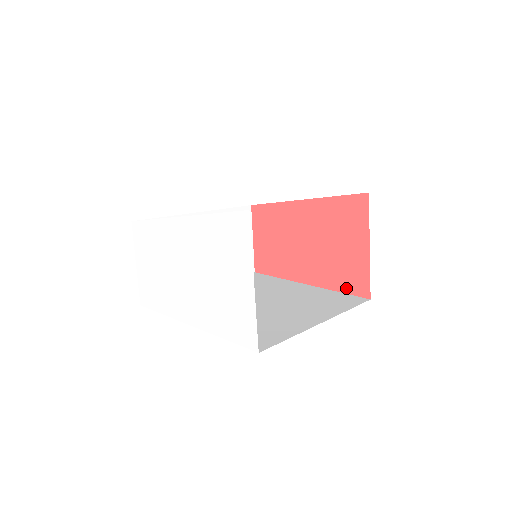
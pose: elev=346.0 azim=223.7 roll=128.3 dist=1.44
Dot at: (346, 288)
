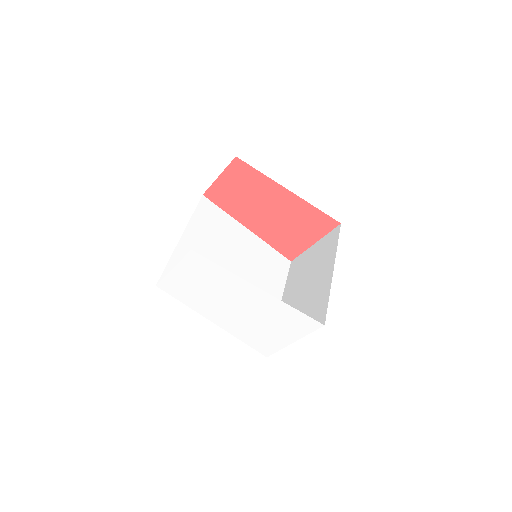
Dot at: (279, 249)
